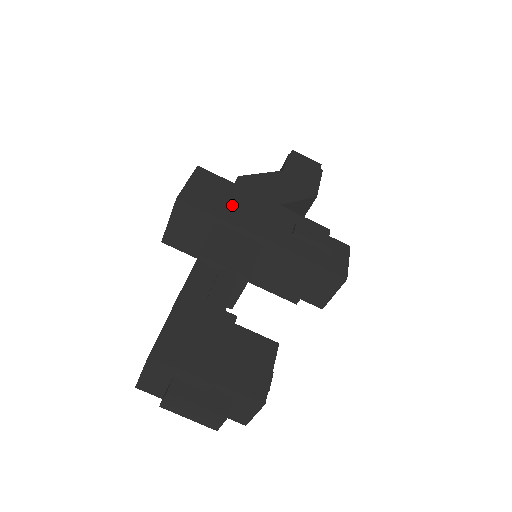
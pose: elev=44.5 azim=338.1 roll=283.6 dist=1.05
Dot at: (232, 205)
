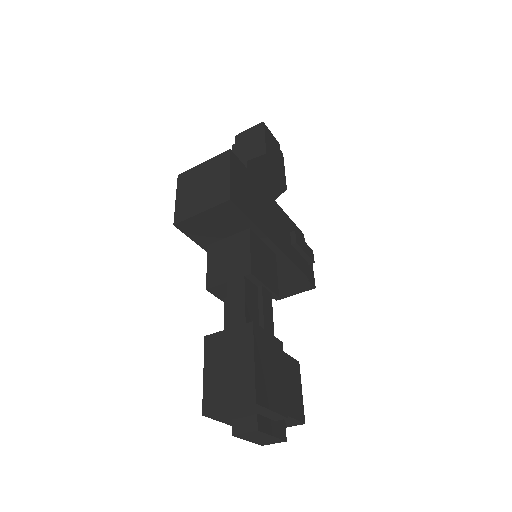
Dot at: (259, 208)
